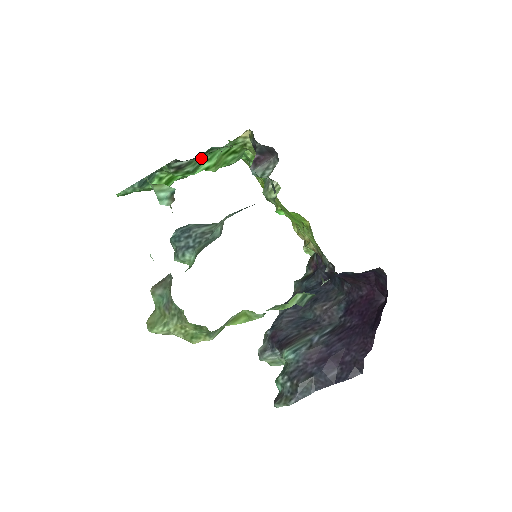
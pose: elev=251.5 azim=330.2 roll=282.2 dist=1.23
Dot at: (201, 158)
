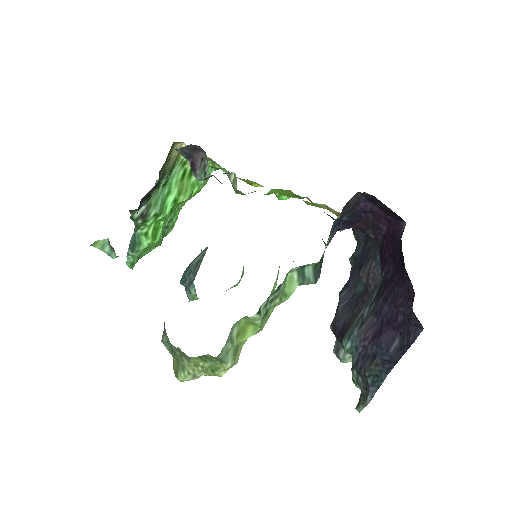
Dot at: (158, 196)
